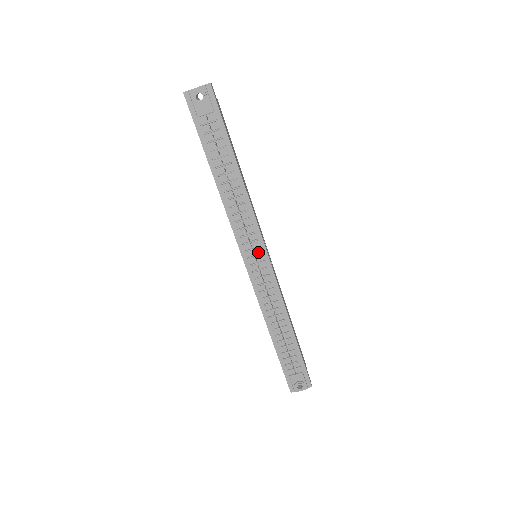
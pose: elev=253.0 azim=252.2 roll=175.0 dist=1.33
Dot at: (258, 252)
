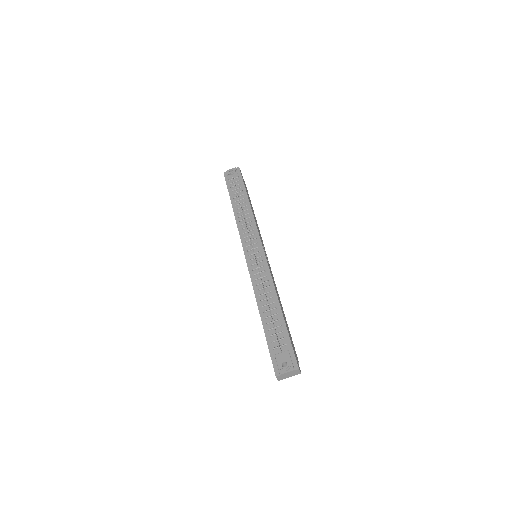
Dot at: (256, 247)
